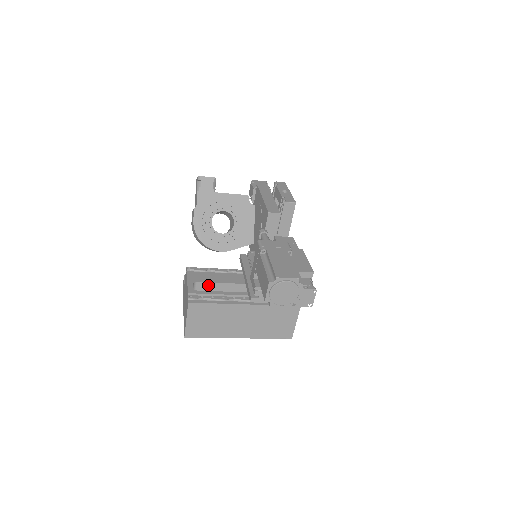
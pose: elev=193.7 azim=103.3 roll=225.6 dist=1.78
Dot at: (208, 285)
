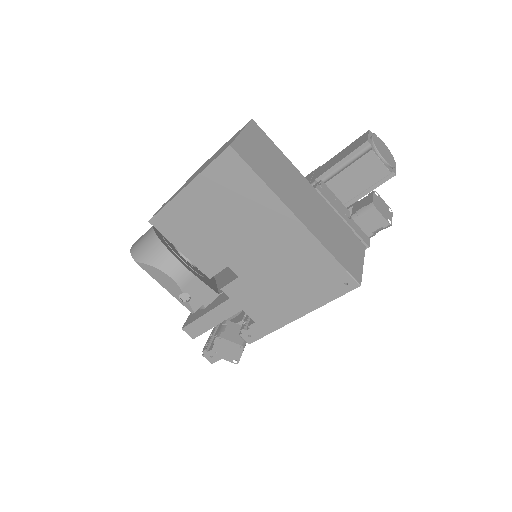
Dot at: occluded
